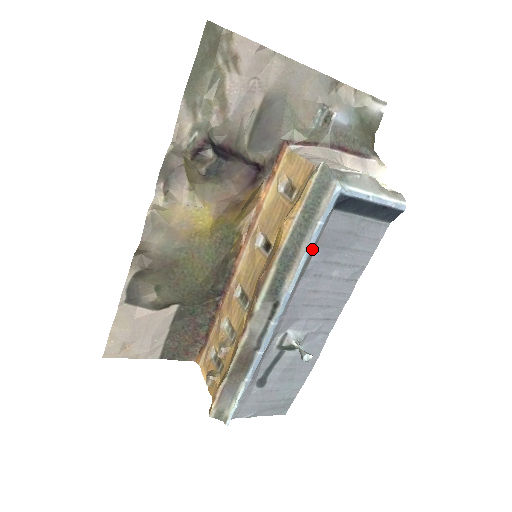
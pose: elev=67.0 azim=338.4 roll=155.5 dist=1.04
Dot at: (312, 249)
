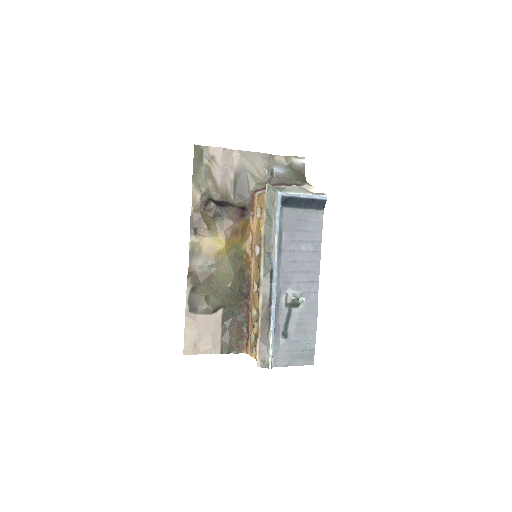
Dot at: (279, 232)
